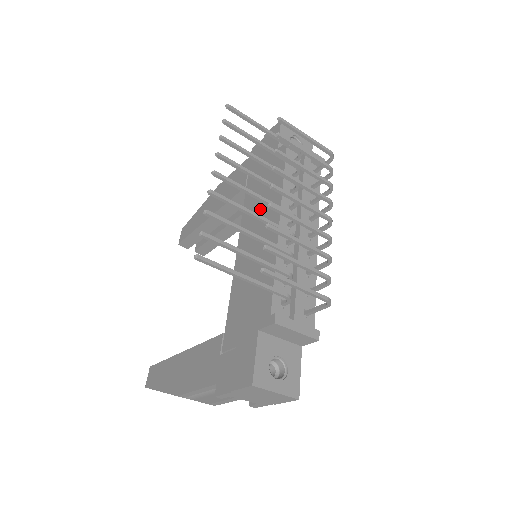
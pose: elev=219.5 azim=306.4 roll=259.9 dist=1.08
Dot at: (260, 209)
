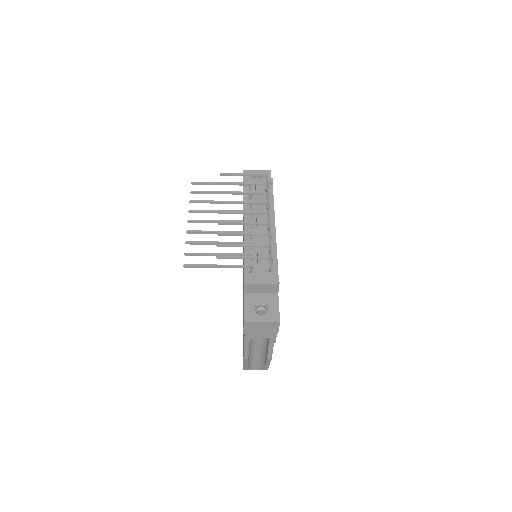
Dot at: occluded
